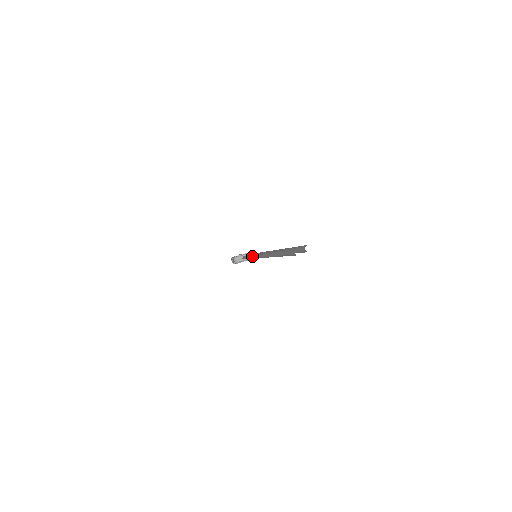
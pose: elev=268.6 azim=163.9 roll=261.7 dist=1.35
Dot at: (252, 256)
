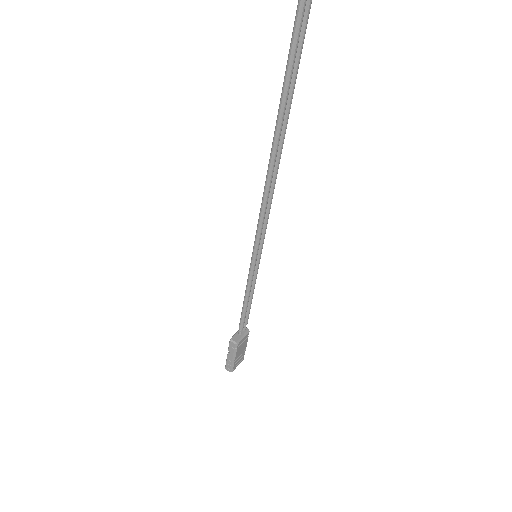
Dot at: (252, 253)
